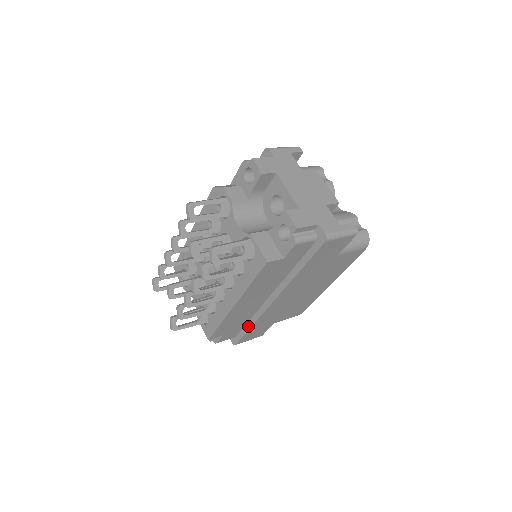
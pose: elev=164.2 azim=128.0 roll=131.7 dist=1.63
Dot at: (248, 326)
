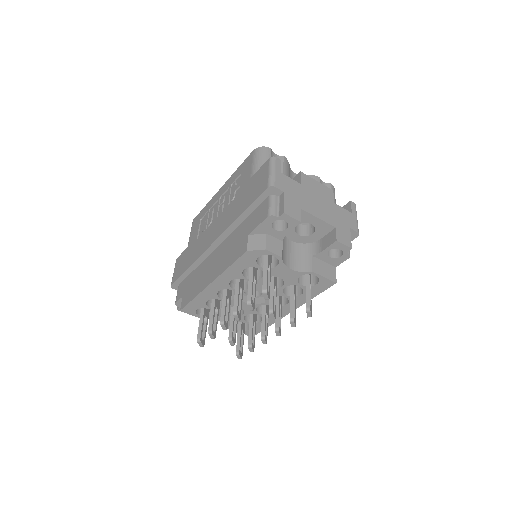
Dot at: occluded
